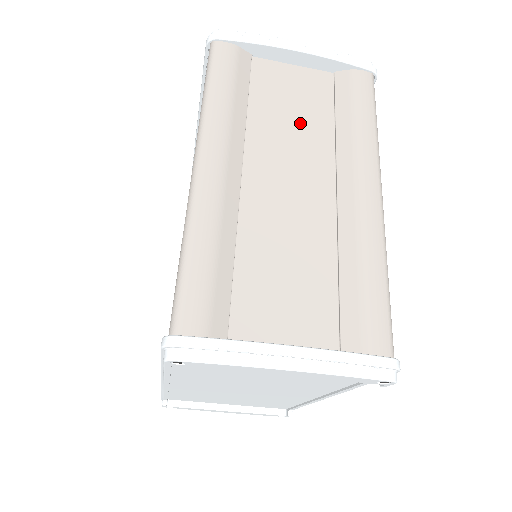
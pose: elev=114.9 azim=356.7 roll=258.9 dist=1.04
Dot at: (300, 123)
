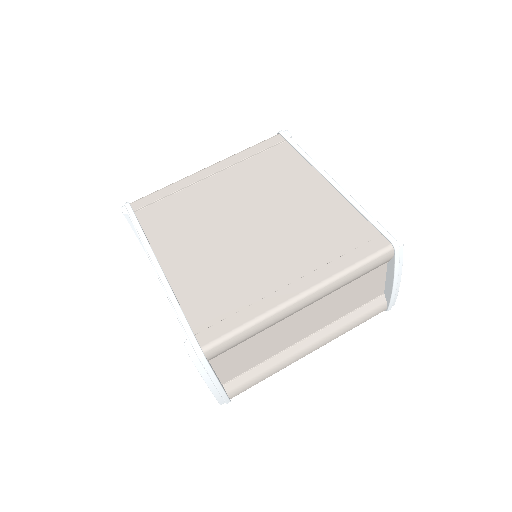
Dot at: (345, 304)
